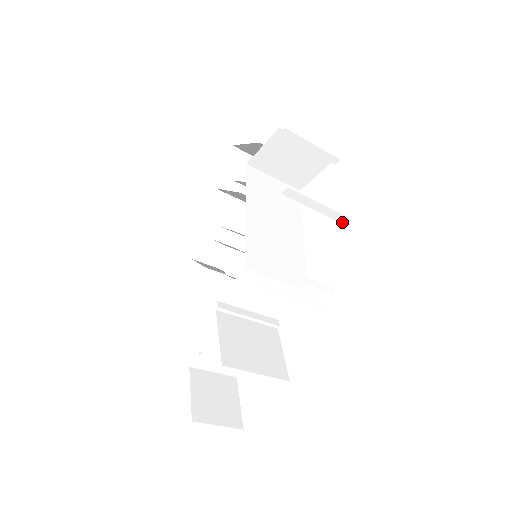
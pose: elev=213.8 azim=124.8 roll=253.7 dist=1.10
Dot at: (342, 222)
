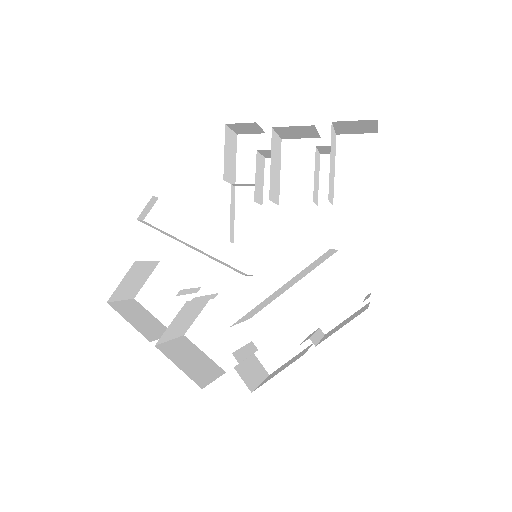
Dot at: occluded
